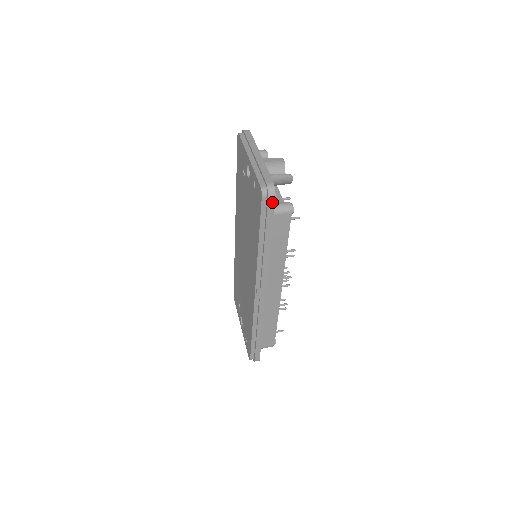
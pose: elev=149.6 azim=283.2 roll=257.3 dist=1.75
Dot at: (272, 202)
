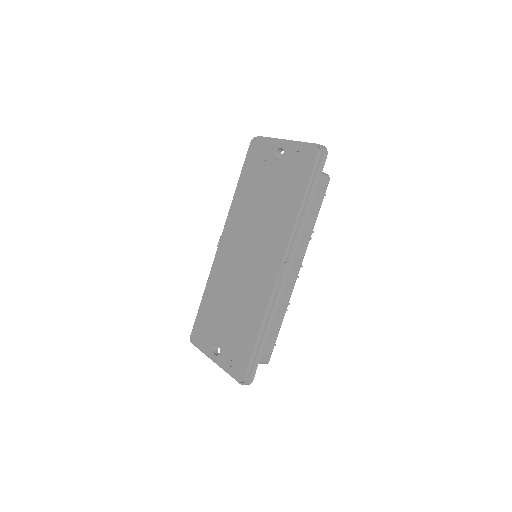
Dot at: (324, 160)
